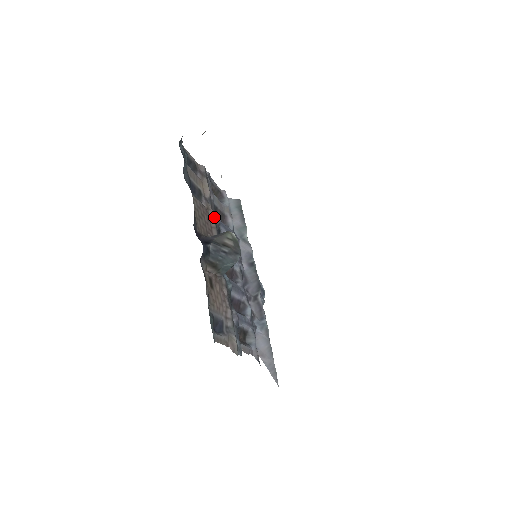
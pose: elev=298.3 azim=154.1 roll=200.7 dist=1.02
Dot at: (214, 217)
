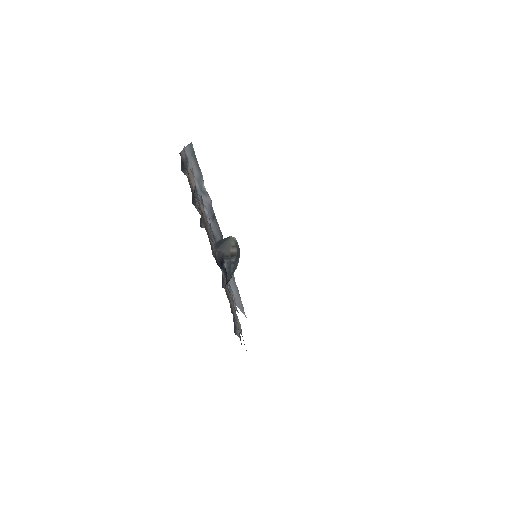
Dot at: occluded
